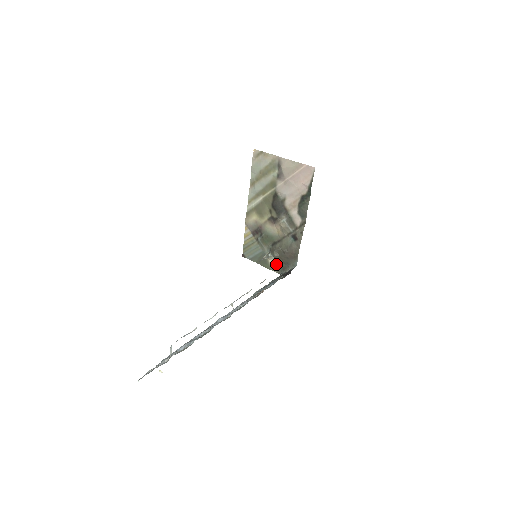
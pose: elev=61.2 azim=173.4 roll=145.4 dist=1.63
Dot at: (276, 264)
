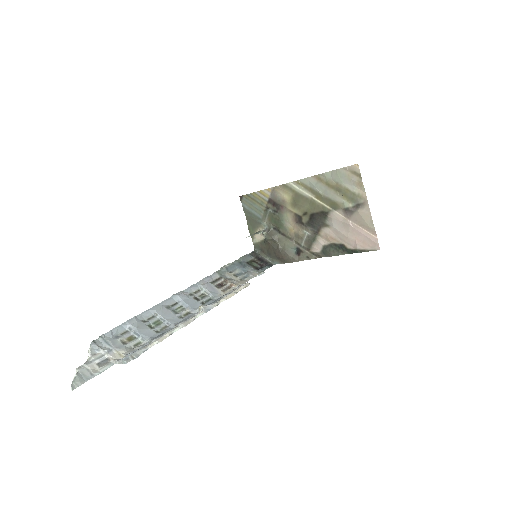
Dot at: (260, 240)
